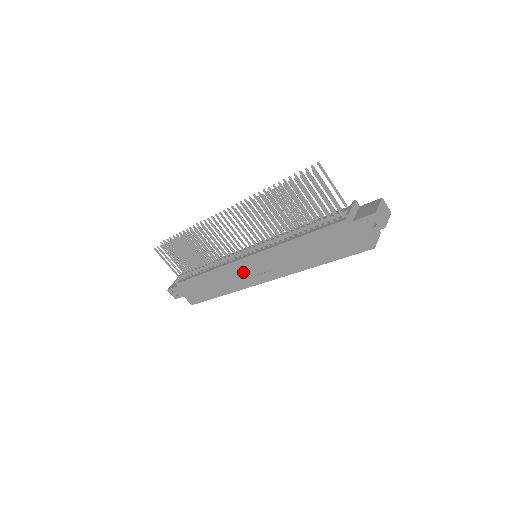
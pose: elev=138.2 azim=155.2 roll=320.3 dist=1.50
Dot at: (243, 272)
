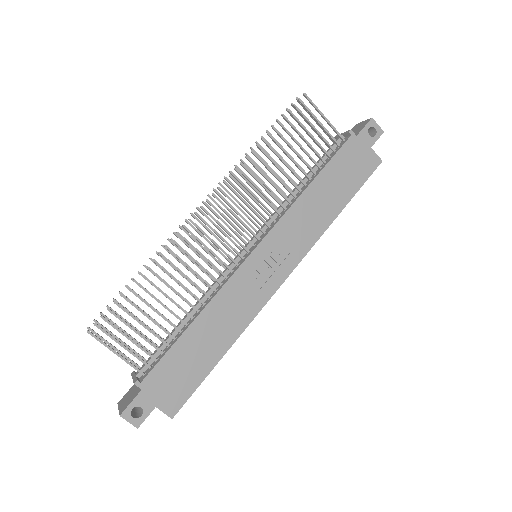
Dot at: (252, 282)
